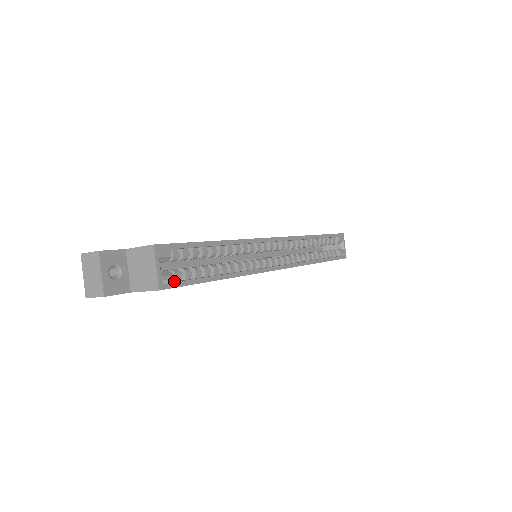
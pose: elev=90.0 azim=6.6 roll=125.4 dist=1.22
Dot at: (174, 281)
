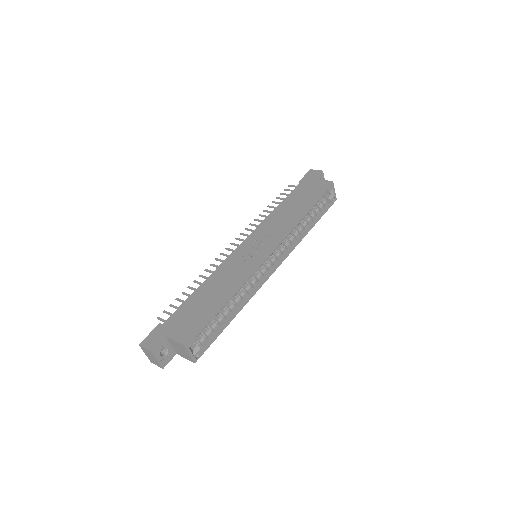
Dot at: (202, 346)
